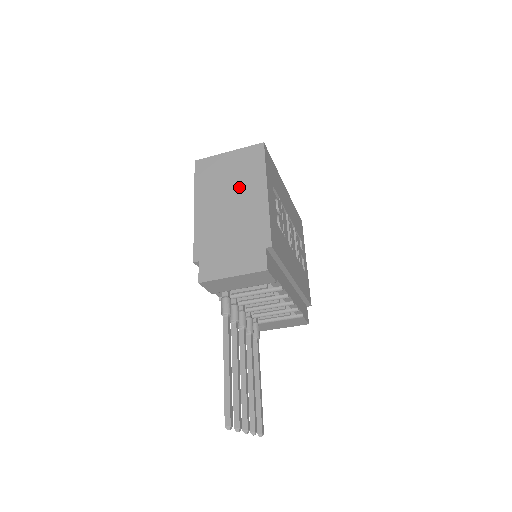
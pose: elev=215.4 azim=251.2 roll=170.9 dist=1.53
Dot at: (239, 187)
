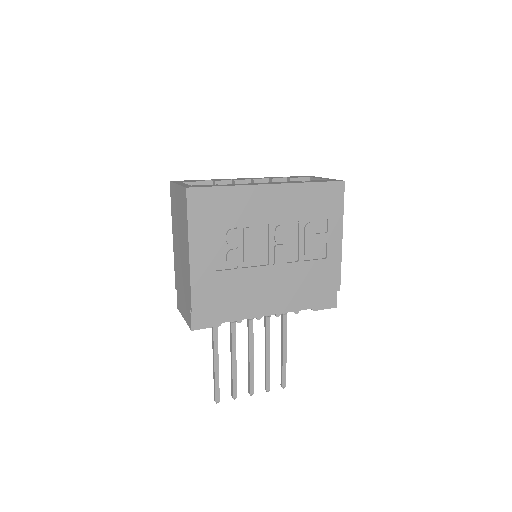
Dot at: (181, 234)
